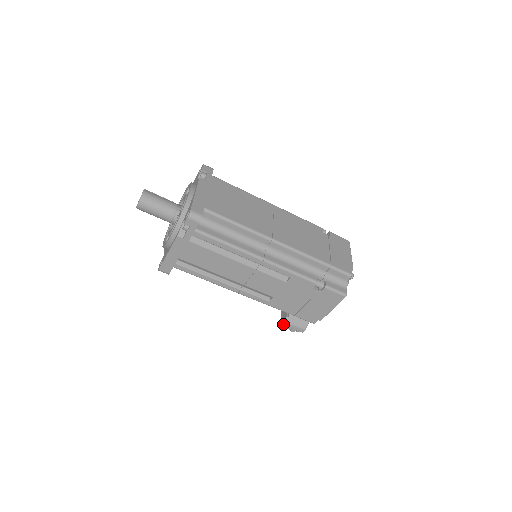
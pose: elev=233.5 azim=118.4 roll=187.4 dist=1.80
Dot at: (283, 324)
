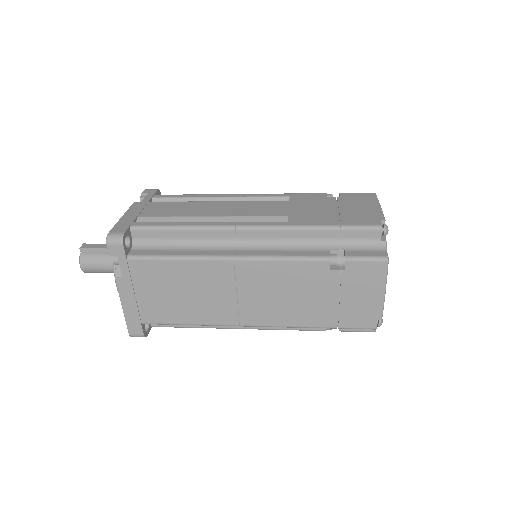
Dot at: occluded
